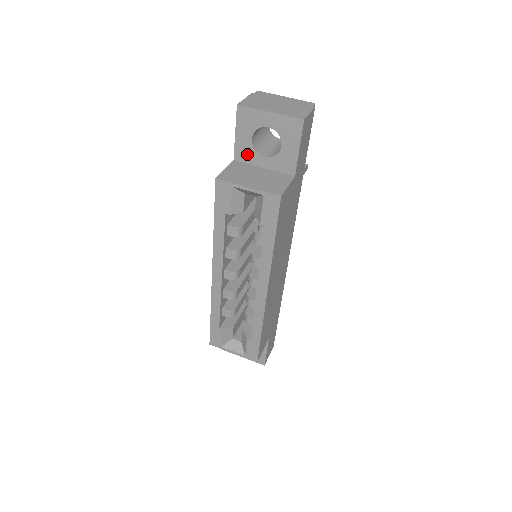
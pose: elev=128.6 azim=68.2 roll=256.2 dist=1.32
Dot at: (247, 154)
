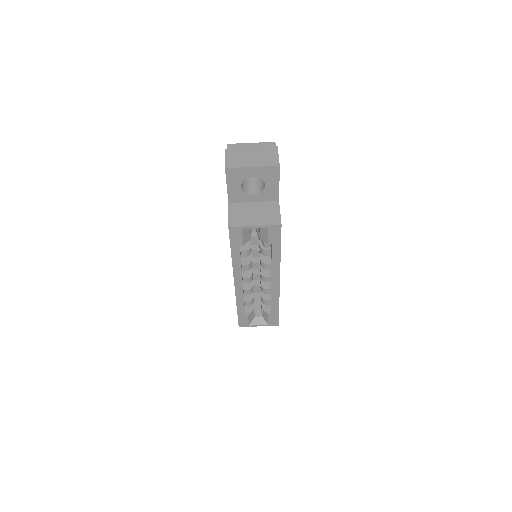
Dot at: (239, 197)
